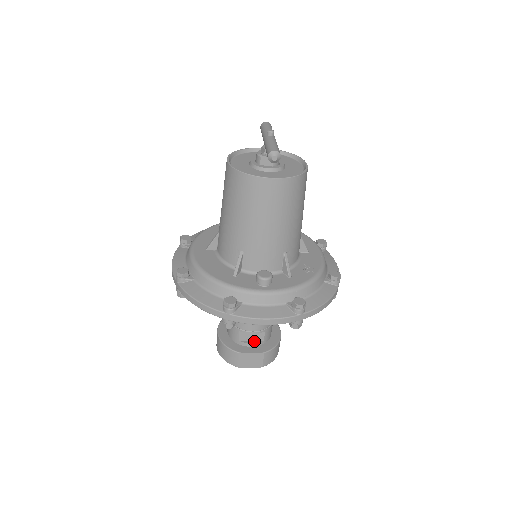
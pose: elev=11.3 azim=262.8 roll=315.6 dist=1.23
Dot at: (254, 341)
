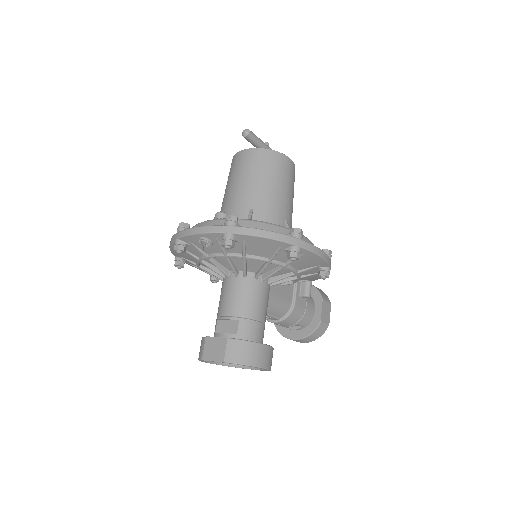
Dot at: (227, 333)
